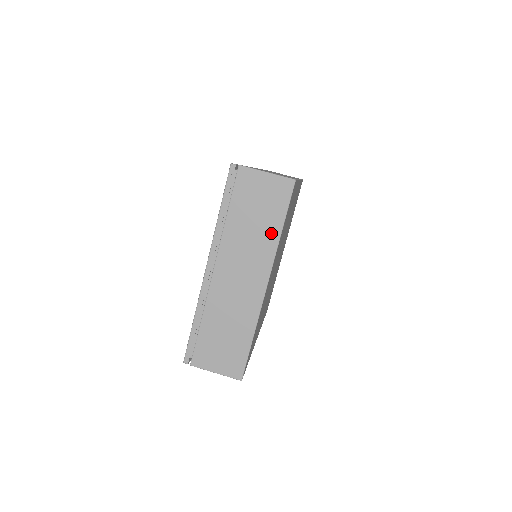
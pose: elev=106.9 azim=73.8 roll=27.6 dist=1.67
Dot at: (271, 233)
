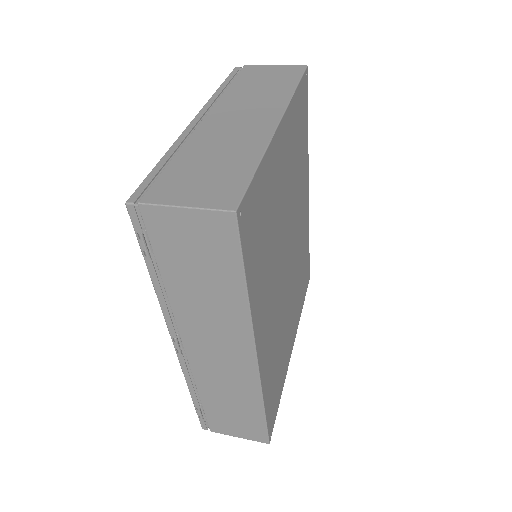
Dot at: (282, 90)
